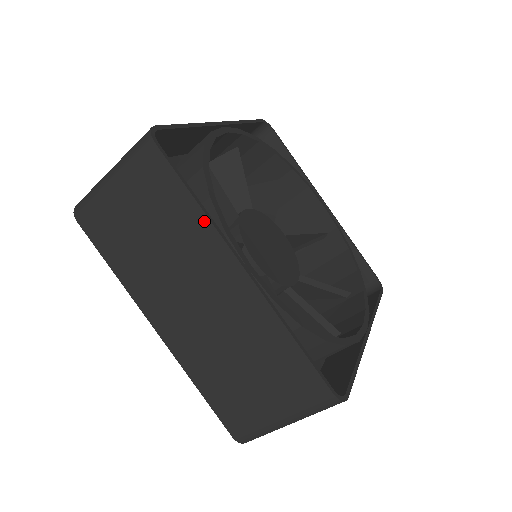
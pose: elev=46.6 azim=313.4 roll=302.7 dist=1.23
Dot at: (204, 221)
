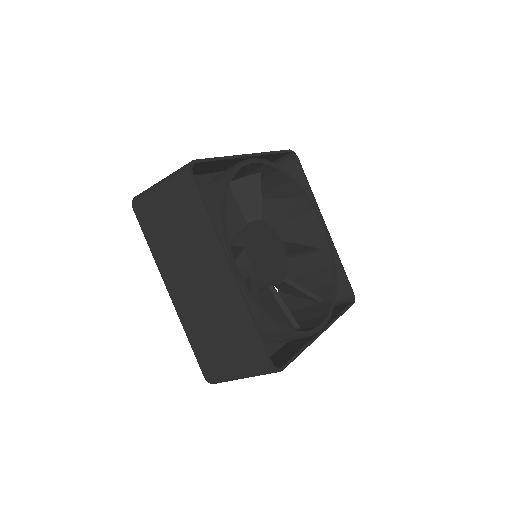
Dot at: (212, 231)
